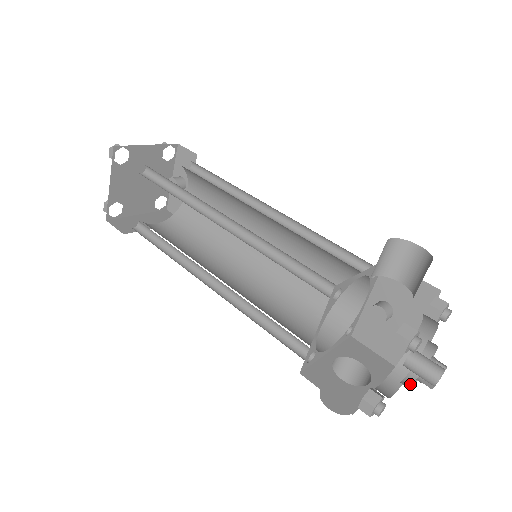
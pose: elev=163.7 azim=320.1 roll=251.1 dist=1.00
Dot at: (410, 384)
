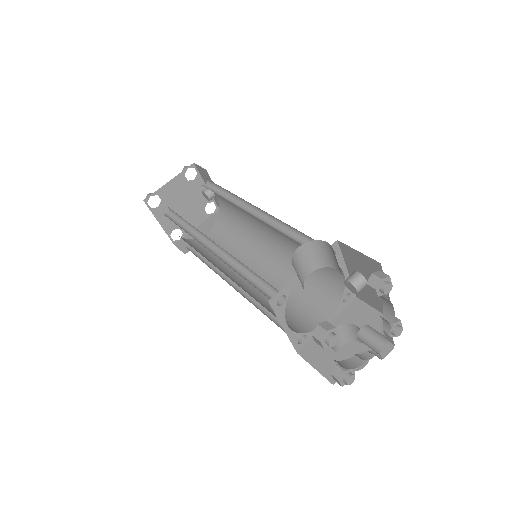
Dot at: occluded
